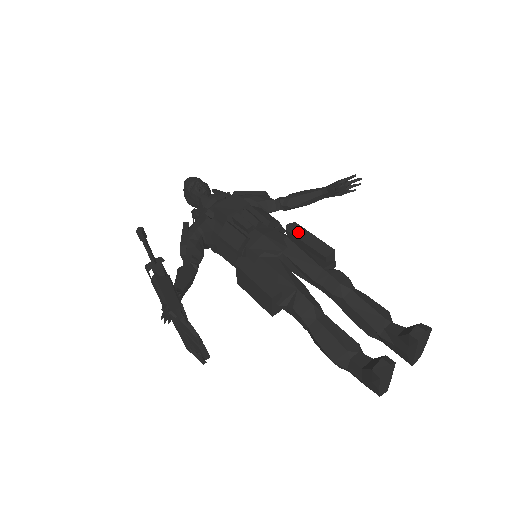
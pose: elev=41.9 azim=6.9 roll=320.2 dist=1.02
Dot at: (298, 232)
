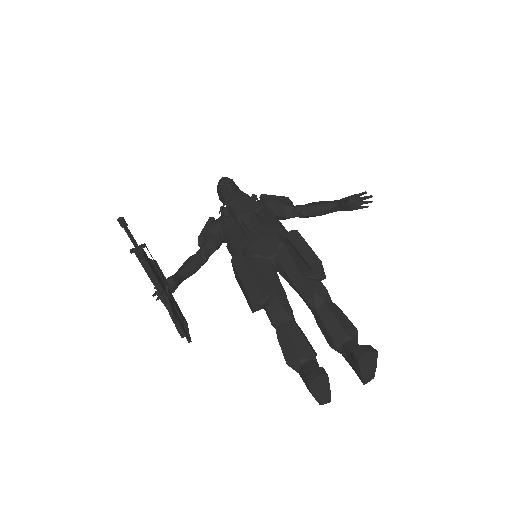
Dot at: (296, 240)
